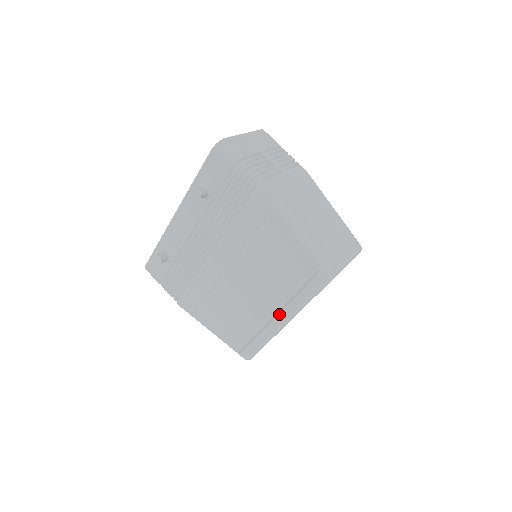
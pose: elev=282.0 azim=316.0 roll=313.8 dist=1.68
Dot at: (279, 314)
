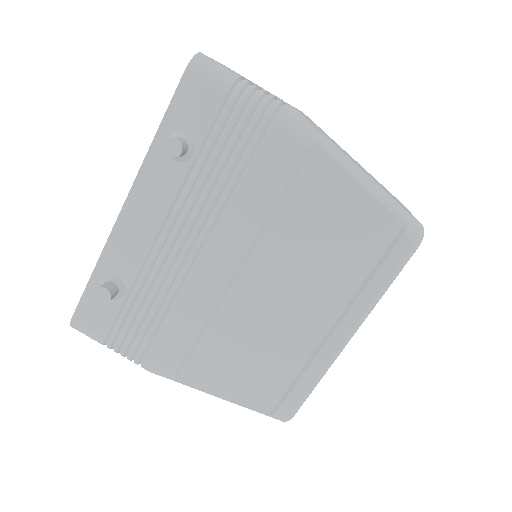
Dot at: (341, 322)
